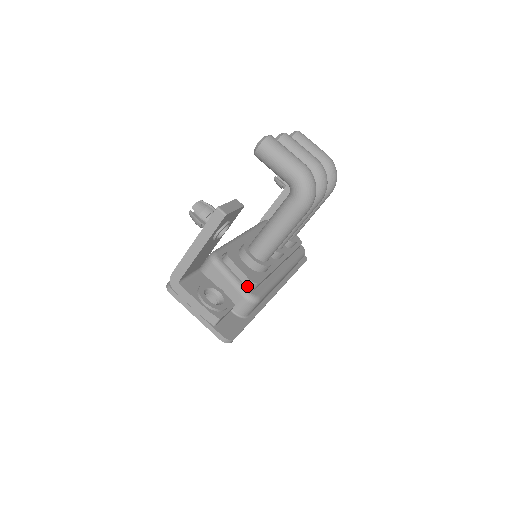
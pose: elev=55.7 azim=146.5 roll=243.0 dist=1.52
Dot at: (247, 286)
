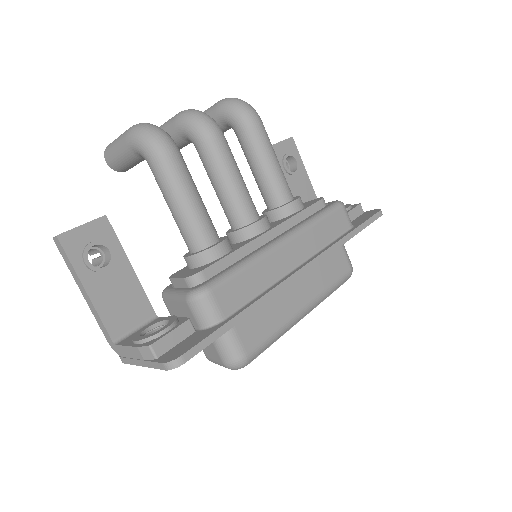
Dot at: (191, 287)
